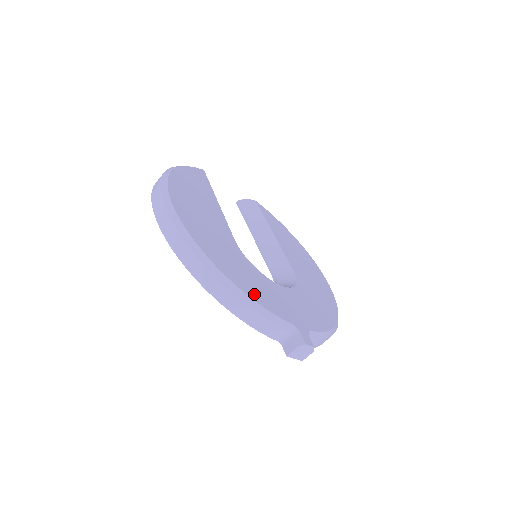
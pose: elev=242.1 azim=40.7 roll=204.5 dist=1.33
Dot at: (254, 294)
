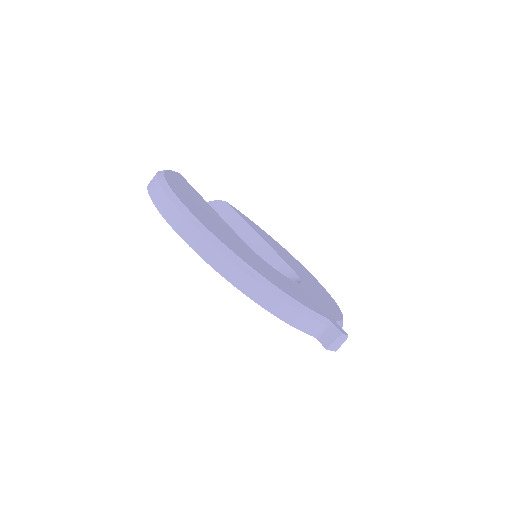
Dot at: (290, 293)
